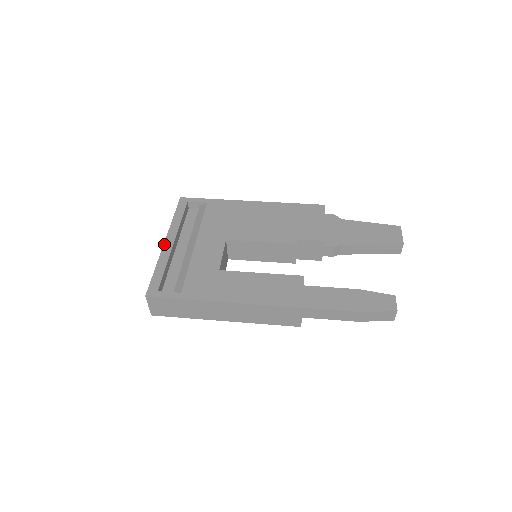
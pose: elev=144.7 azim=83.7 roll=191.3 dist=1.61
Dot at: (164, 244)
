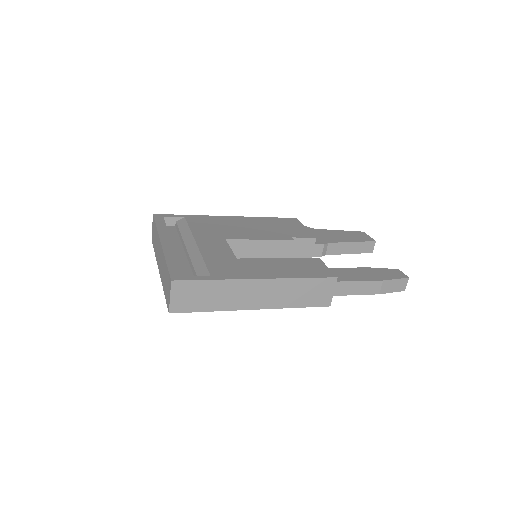
Dot at: (162, 244)
